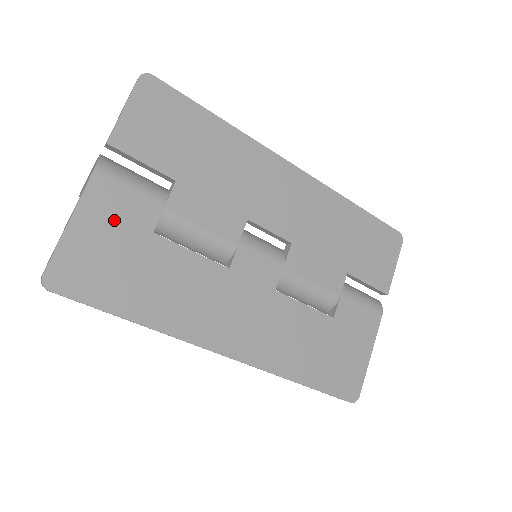
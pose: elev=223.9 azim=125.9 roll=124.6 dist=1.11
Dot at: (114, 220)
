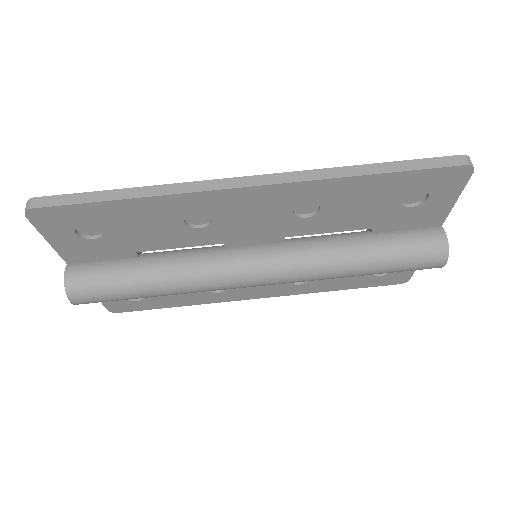
Dot at: occluded
